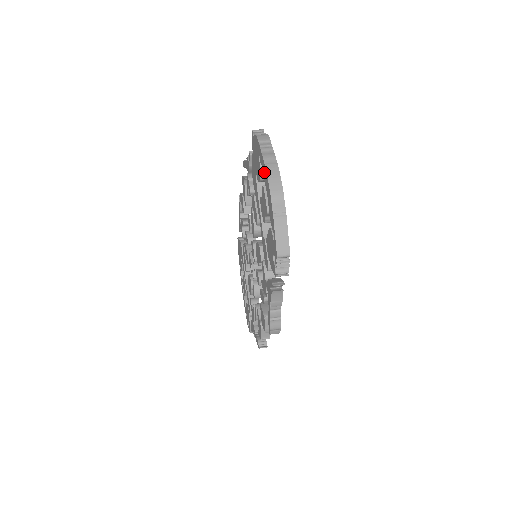
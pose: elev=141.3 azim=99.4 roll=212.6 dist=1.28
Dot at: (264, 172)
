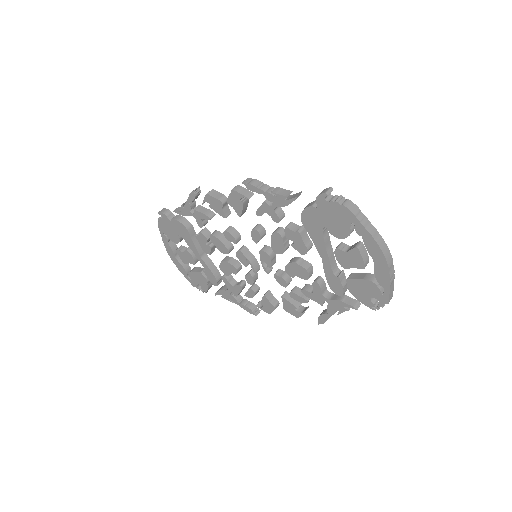
Dot at: (371, 246)
